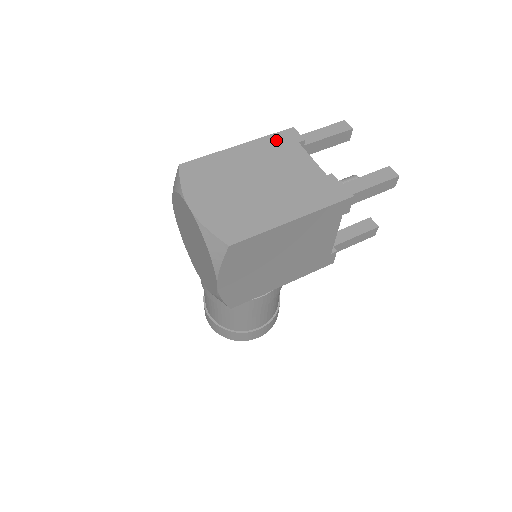
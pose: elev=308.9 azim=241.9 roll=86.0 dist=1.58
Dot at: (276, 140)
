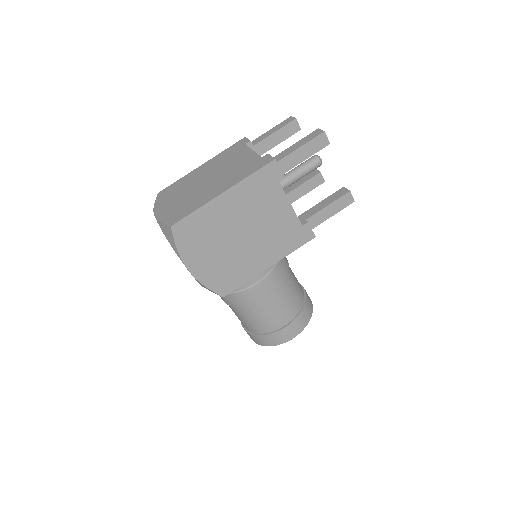
Dot at: (229, 150)
